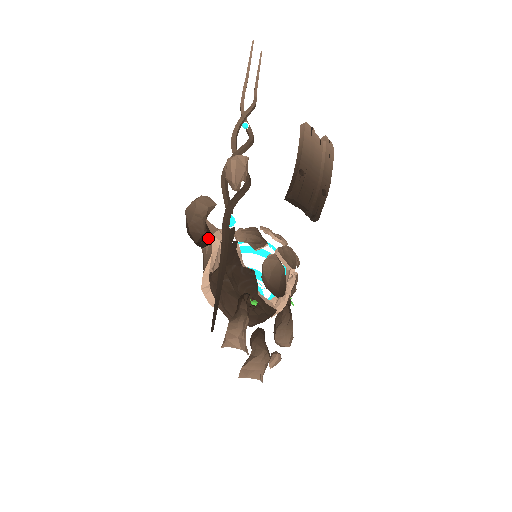
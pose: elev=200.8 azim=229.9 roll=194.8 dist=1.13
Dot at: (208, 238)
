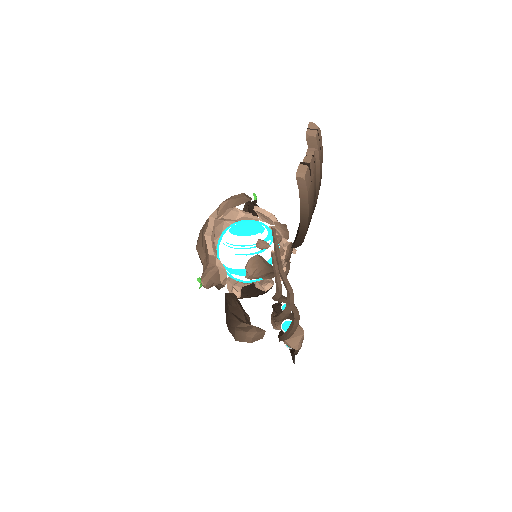
Dot at: (245, 316)
